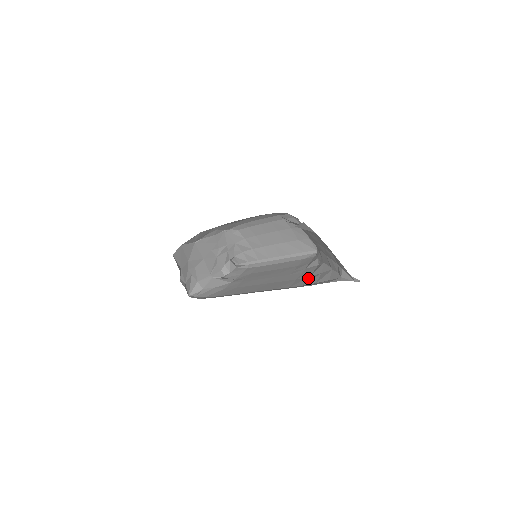
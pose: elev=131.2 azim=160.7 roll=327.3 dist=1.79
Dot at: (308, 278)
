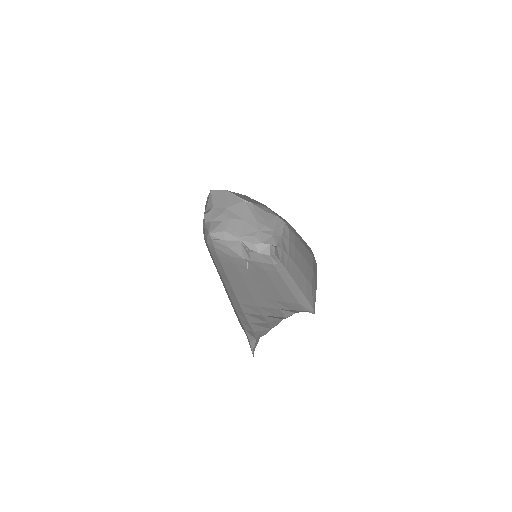
Dot at: (259, 314)
